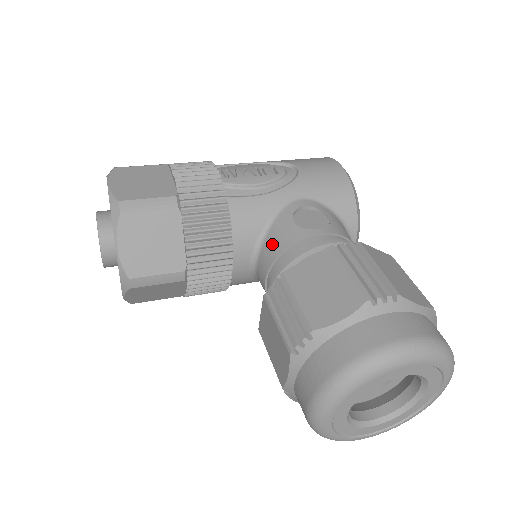
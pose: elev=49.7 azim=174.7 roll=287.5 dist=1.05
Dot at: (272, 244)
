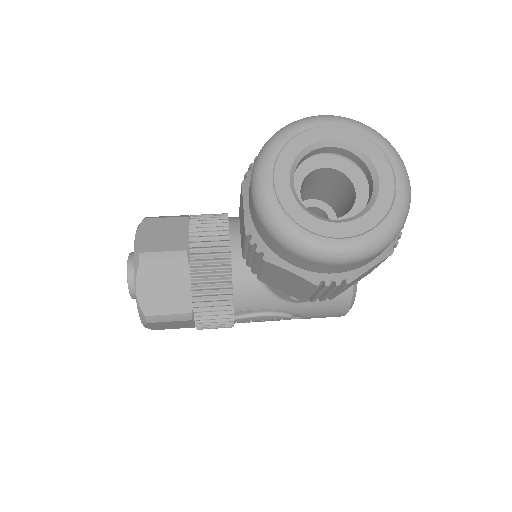
Dot at: occluded
